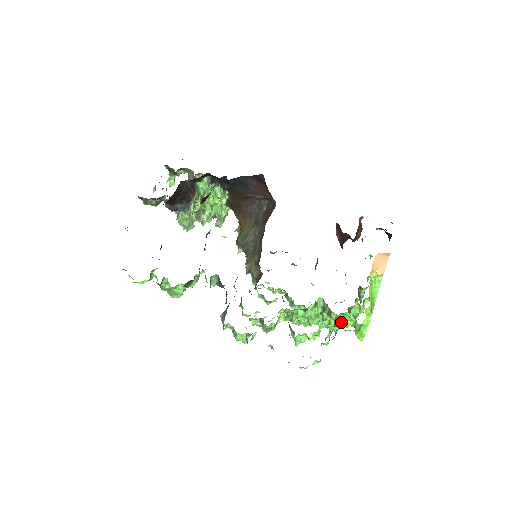
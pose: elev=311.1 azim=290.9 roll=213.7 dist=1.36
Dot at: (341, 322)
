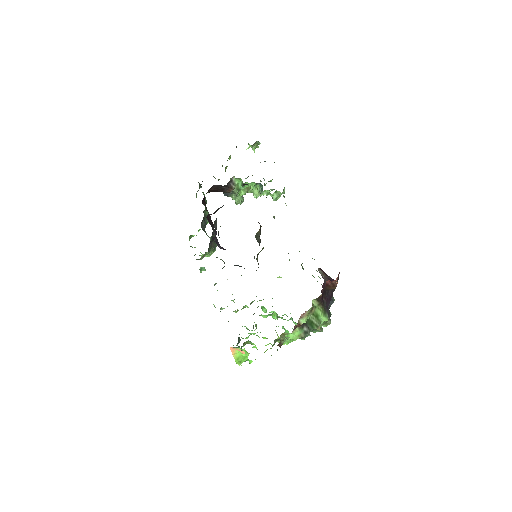
Dot at: (254, 344)
